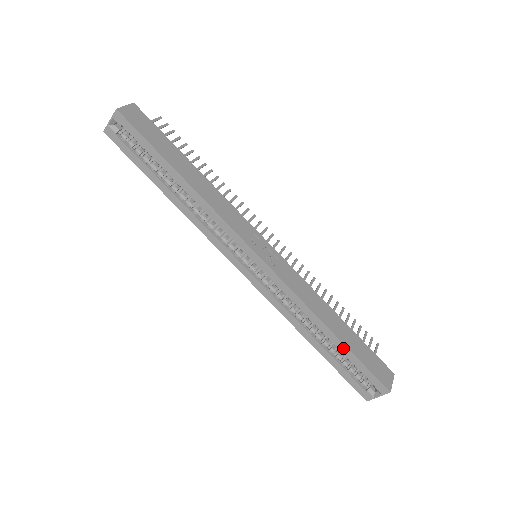
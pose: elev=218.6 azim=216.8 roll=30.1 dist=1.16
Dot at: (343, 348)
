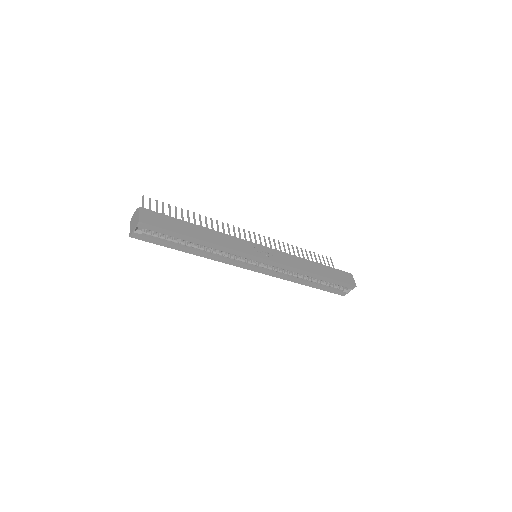
Dot at: (326, 279)
